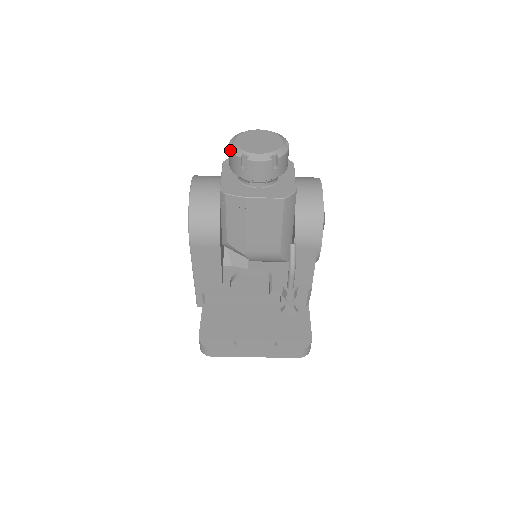
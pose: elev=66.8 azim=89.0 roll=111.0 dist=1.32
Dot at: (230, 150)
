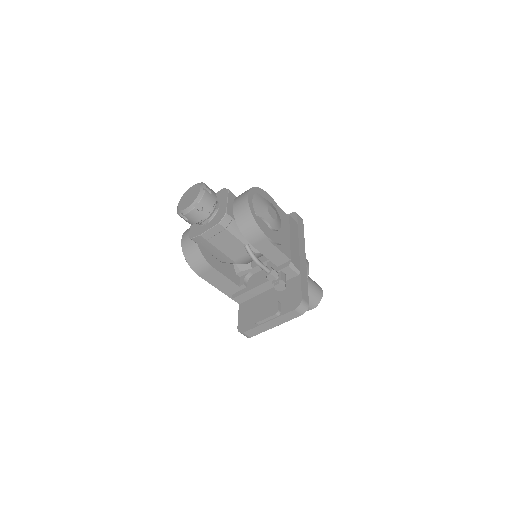
Dot at: (177, 213)
